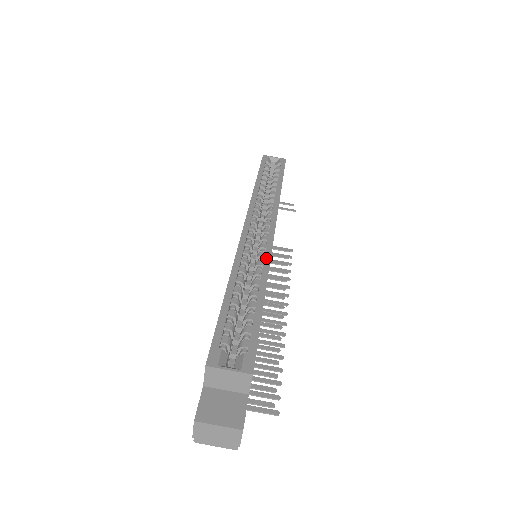
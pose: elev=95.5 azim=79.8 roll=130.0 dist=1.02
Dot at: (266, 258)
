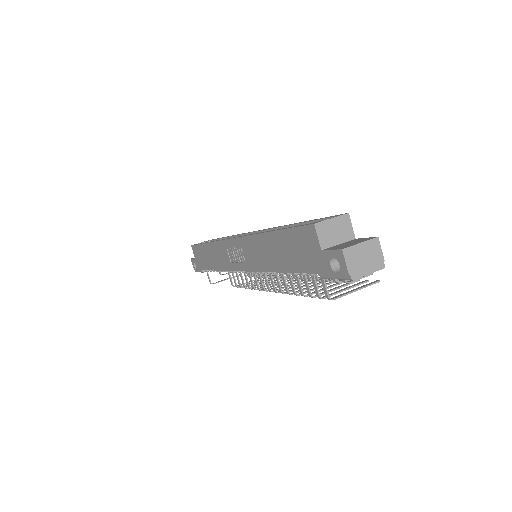
Dot at: (272, 228)
